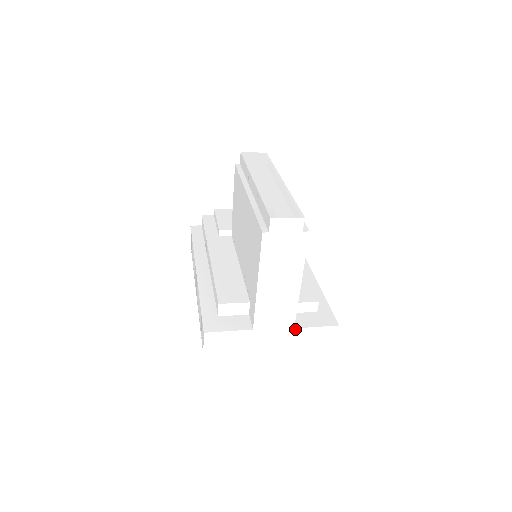
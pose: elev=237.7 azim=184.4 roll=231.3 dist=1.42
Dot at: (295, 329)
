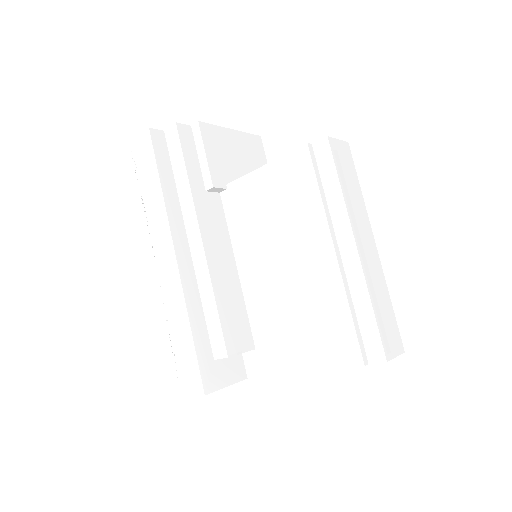
Dot at: occluded
